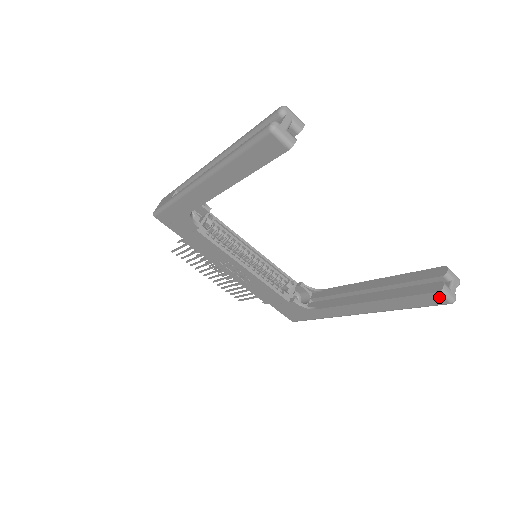
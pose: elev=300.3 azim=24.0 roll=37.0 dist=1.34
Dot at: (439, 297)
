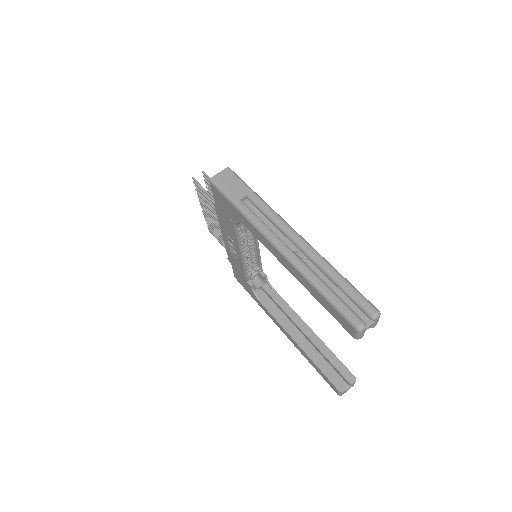
Dot at: (336, 390)
